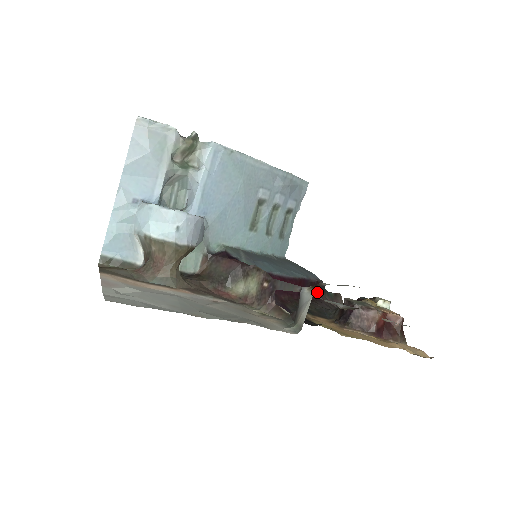
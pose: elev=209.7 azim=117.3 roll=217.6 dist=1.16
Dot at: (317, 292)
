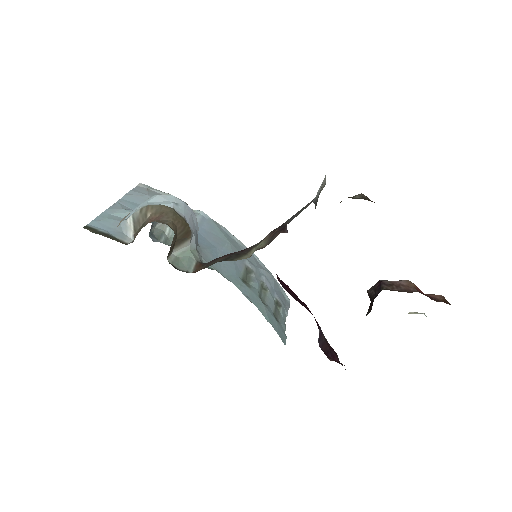
Dot at: (337, 359)
